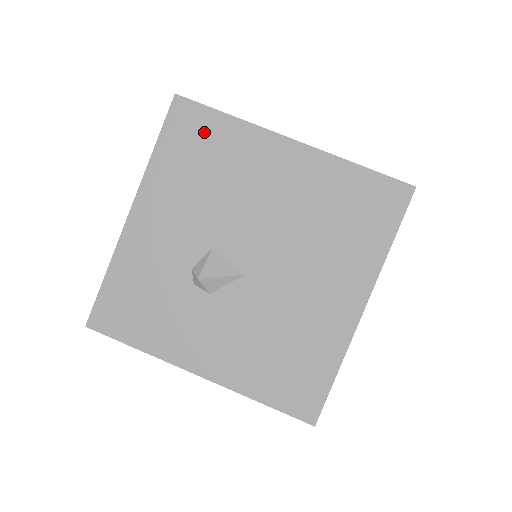
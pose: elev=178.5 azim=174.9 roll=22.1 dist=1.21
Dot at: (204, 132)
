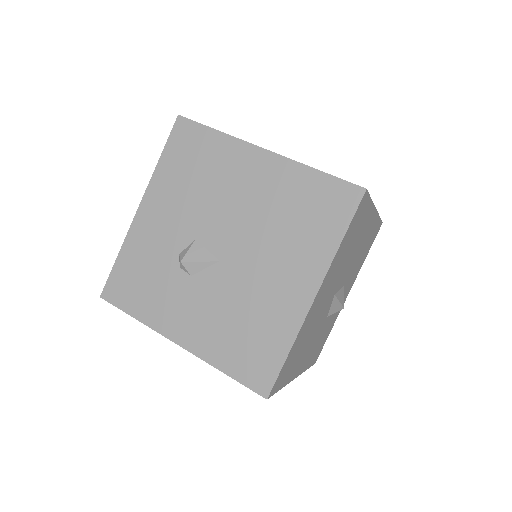
Dot at: (197, 144)
